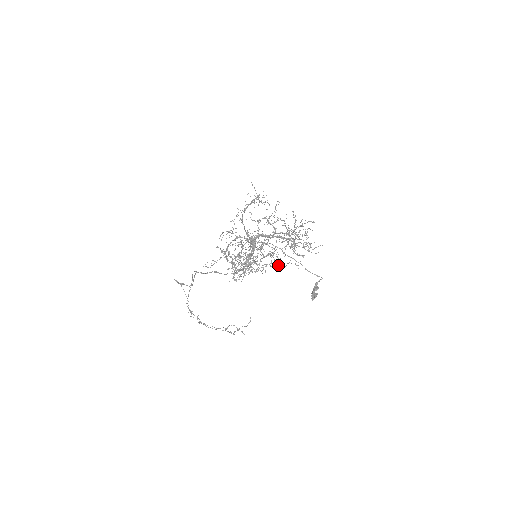
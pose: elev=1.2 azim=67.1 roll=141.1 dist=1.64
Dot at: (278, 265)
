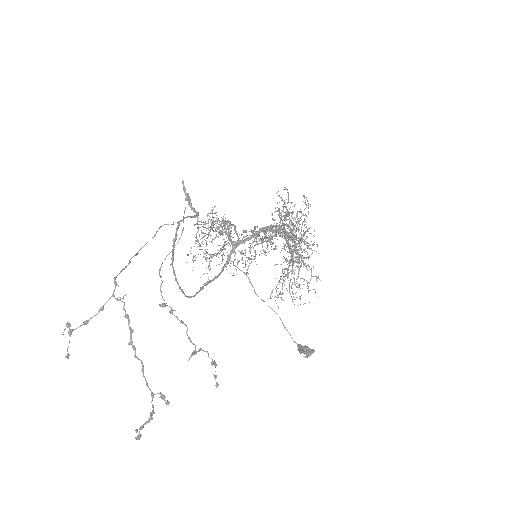
Dot at: (304, 263)
